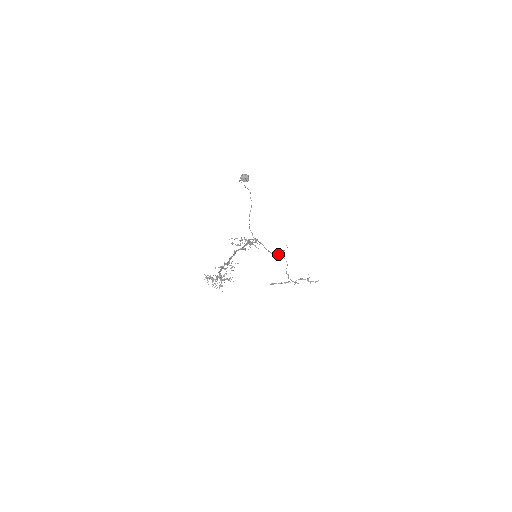
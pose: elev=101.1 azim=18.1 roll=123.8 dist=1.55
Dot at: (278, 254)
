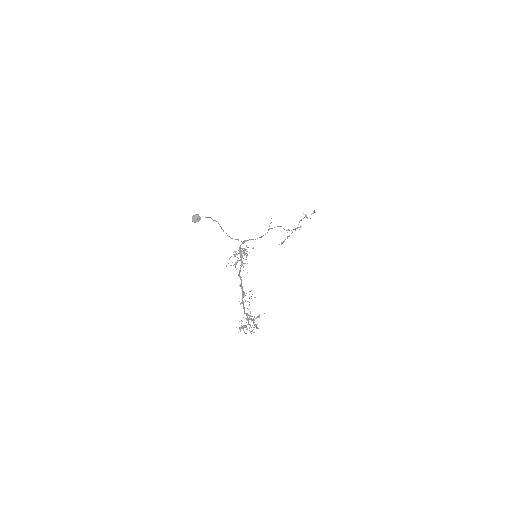
Dot at: occluded
